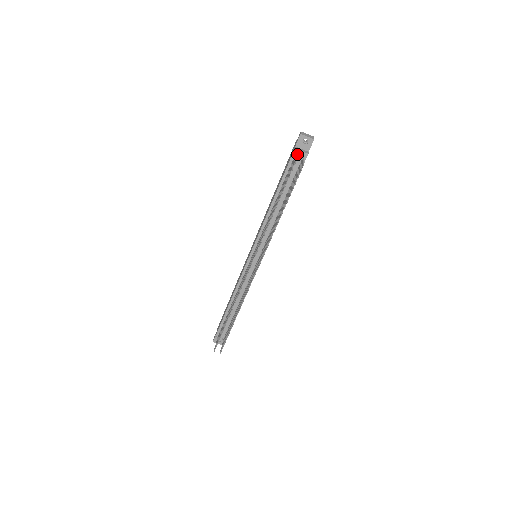
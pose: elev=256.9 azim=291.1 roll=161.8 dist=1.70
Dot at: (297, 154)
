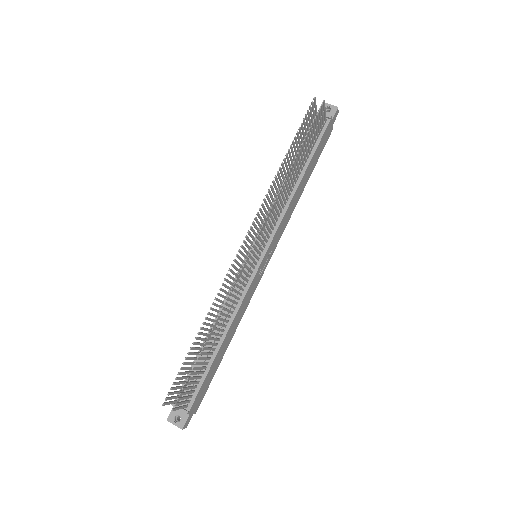
Dot at: occluded
